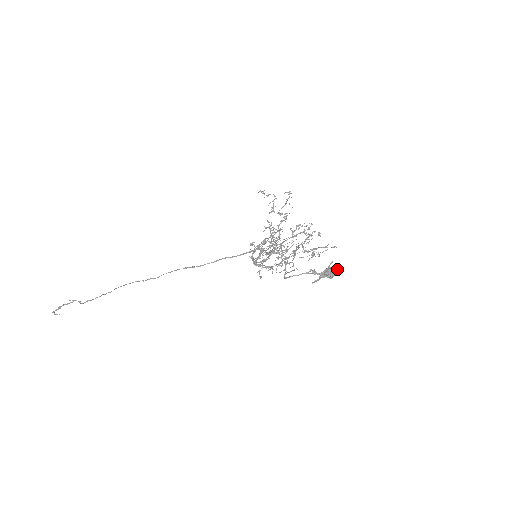
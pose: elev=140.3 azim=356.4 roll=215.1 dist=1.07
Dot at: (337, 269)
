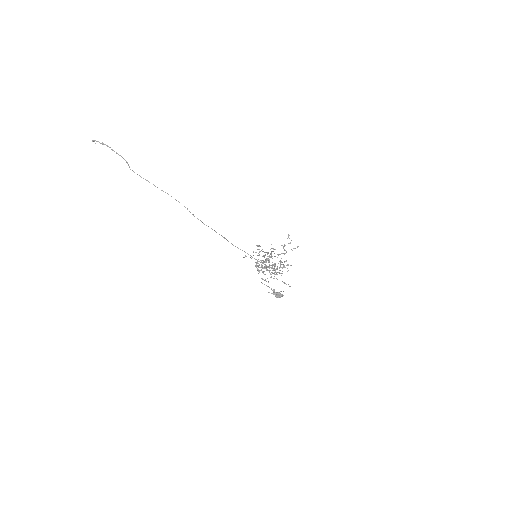
Dot at: occluded
